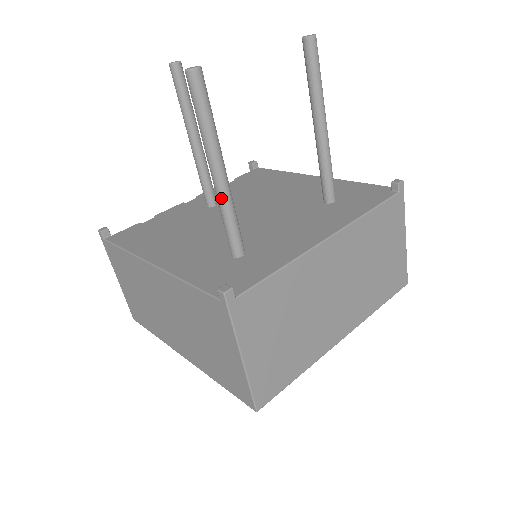
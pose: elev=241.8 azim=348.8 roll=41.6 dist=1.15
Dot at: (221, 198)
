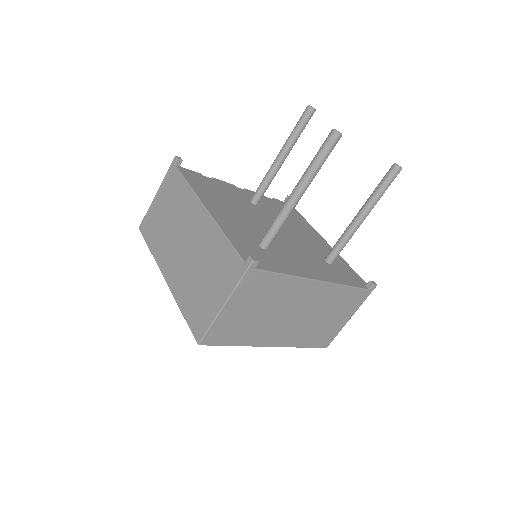
Dot at: (286, 208)
